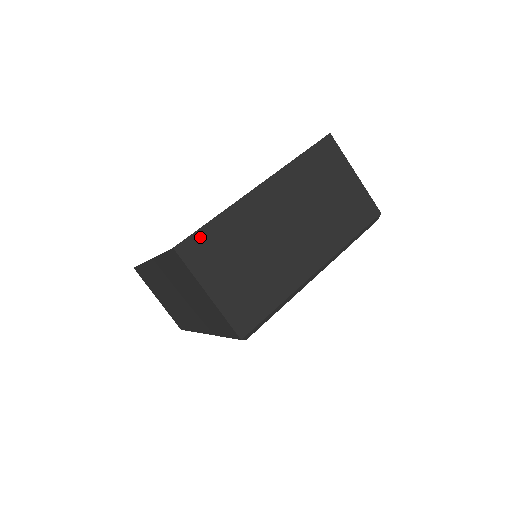
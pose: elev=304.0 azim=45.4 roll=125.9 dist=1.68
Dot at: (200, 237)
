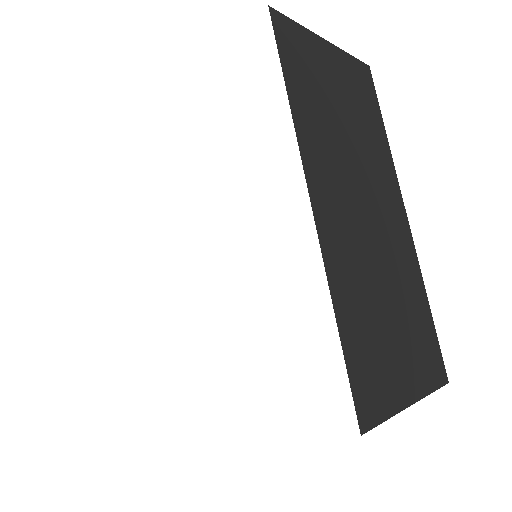
Dot at: (355, 372)
